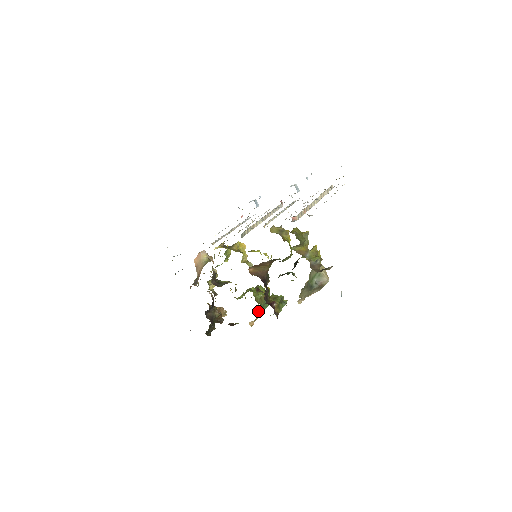
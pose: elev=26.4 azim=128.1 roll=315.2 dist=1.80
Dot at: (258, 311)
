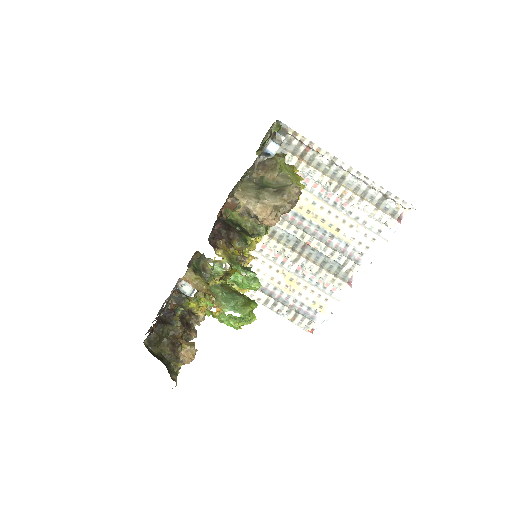
Dot at: (214, 294)
